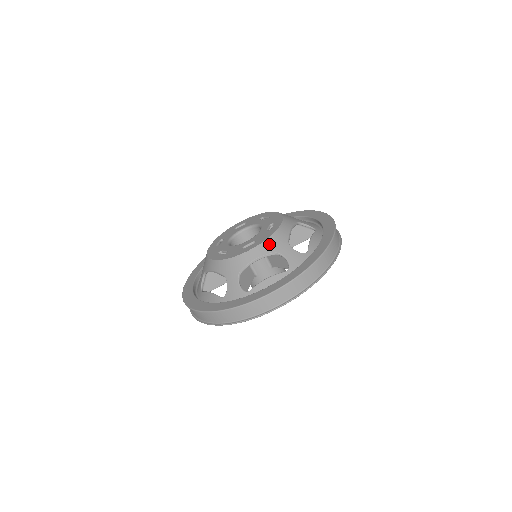
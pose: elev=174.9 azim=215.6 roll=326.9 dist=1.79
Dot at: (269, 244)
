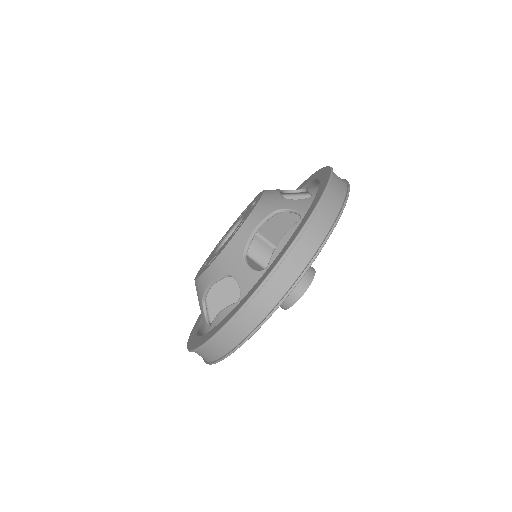
Dot at: (261, 208)
